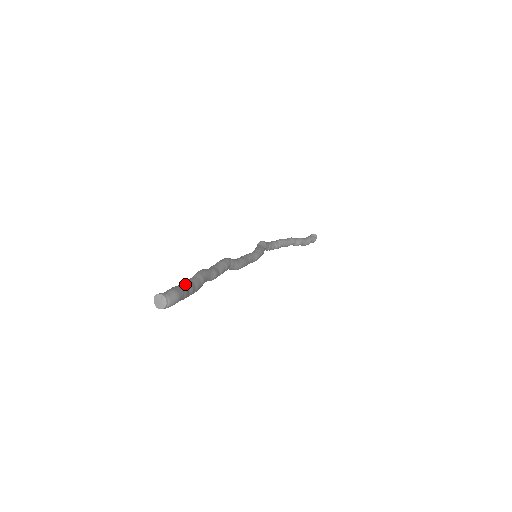
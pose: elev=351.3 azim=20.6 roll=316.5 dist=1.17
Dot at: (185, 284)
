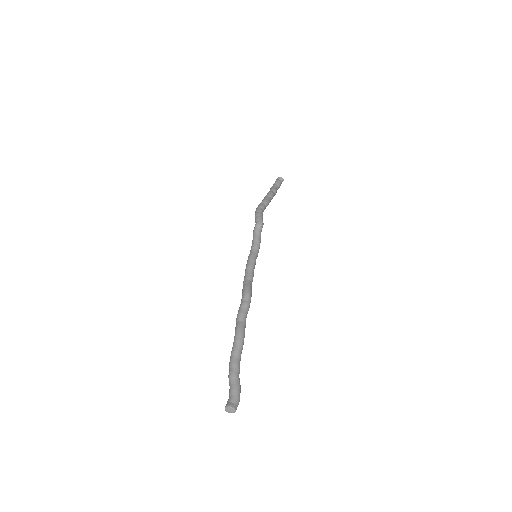
Dot at: (239, 373)
